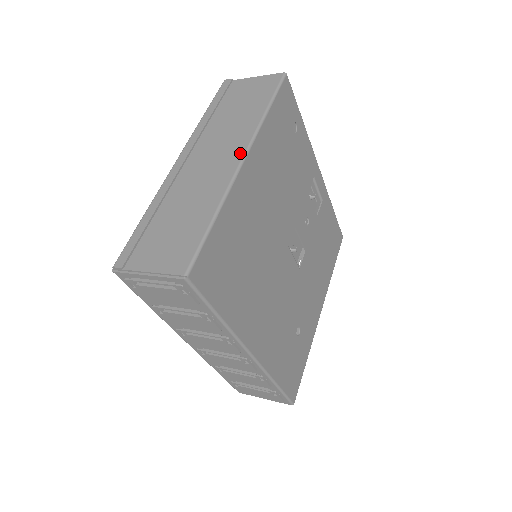
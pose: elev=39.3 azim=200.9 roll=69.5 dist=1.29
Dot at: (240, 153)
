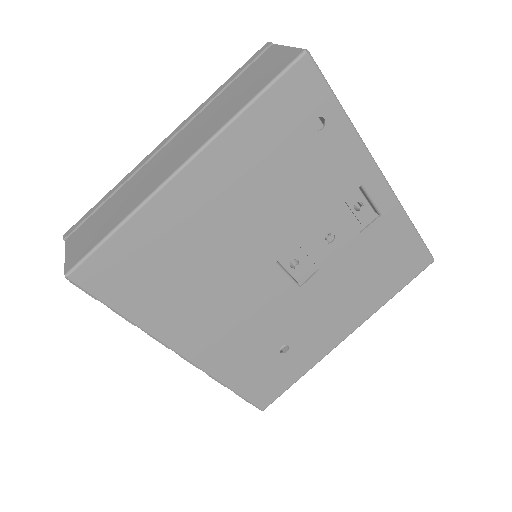
Dot at: (186, 157)
